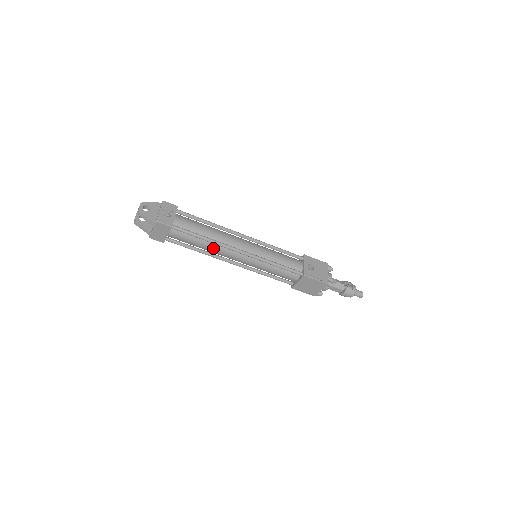
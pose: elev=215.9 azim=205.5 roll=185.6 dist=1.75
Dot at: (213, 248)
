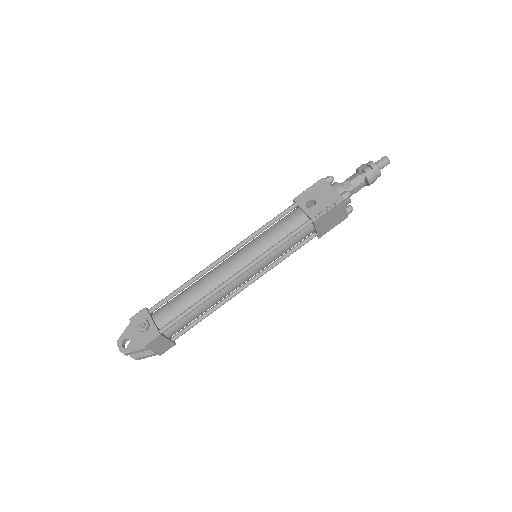
Dot at: (214, 301)
